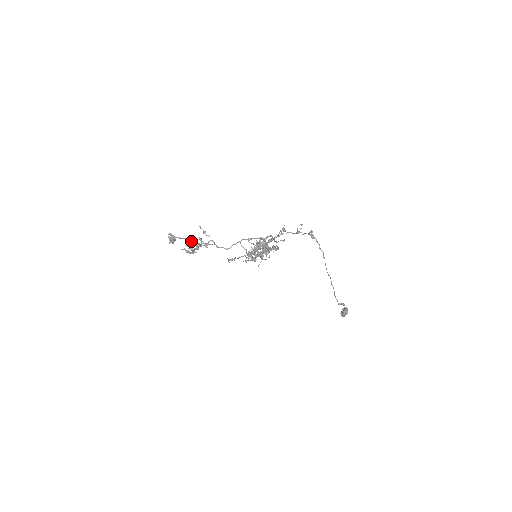
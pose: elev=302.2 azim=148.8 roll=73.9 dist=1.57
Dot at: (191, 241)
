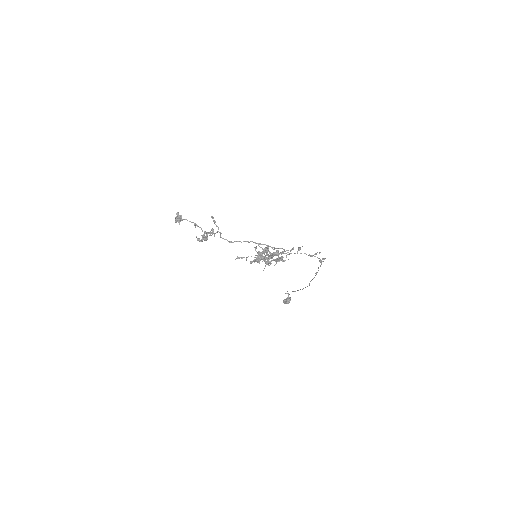
Dot at: (200, 227)
